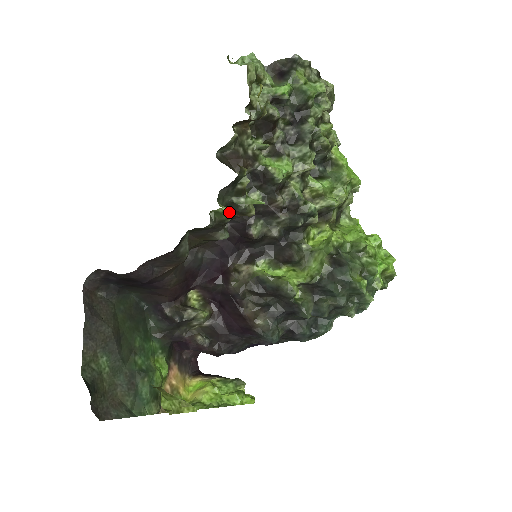
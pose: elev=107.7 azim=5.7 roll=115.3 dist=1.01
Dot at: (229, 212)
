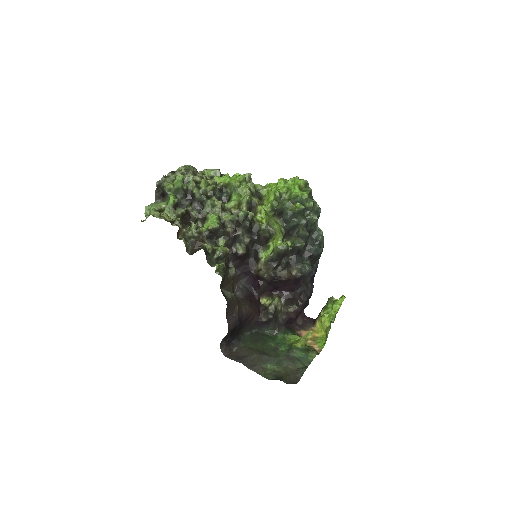
Dot at: (221, 262)
